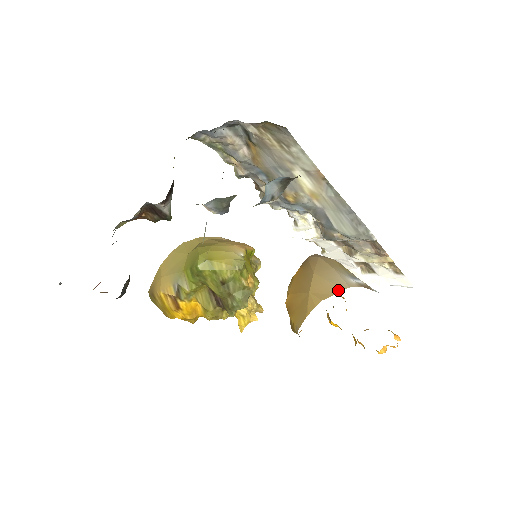
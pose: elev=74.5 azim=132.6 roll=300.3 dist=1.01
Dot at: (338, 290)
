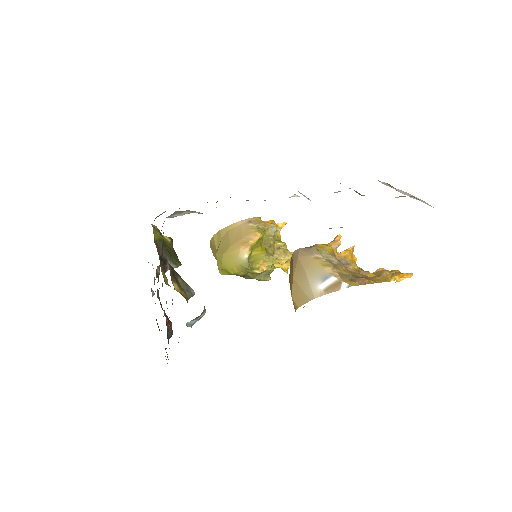
Dot at: (307, 300)
